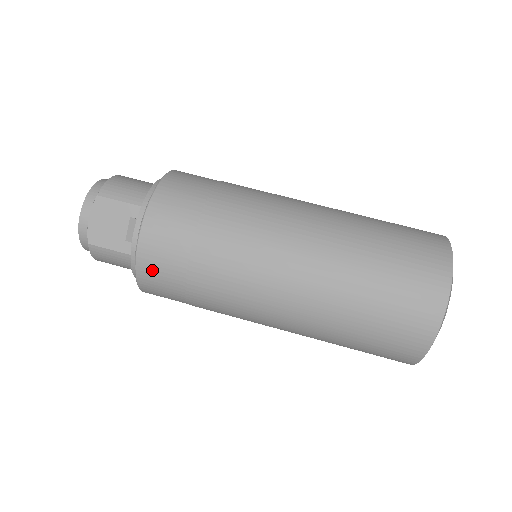
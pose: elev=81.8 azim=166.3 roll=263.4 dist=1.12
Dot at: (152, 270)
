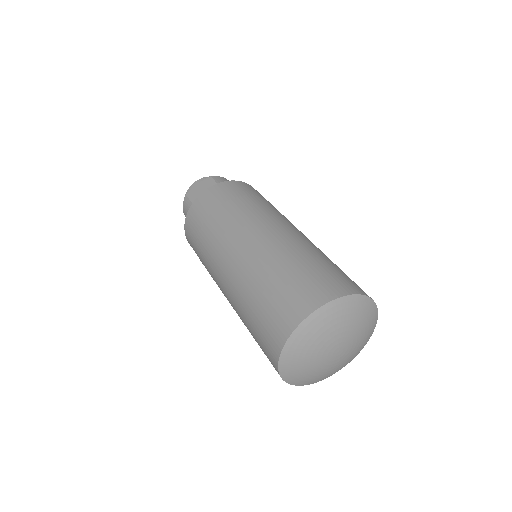
Dot at: (195, 211)
